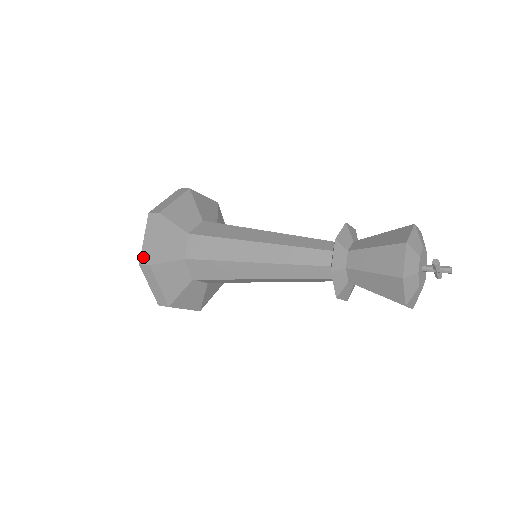
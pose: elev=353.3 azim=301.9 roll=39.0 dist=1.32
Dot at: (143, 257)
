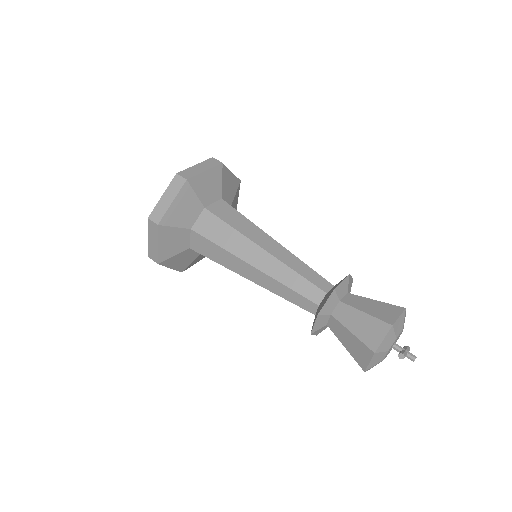
Dot at: (151, 254)
